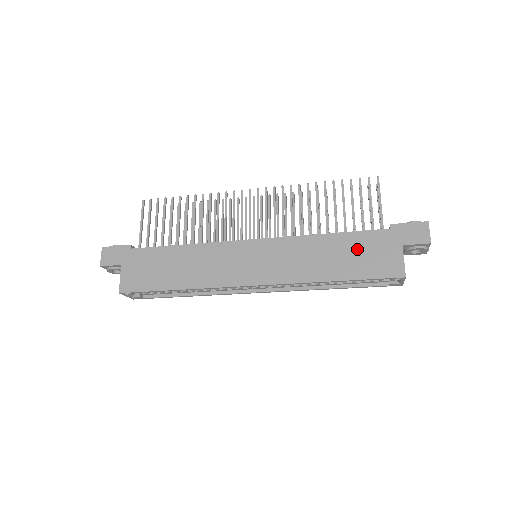
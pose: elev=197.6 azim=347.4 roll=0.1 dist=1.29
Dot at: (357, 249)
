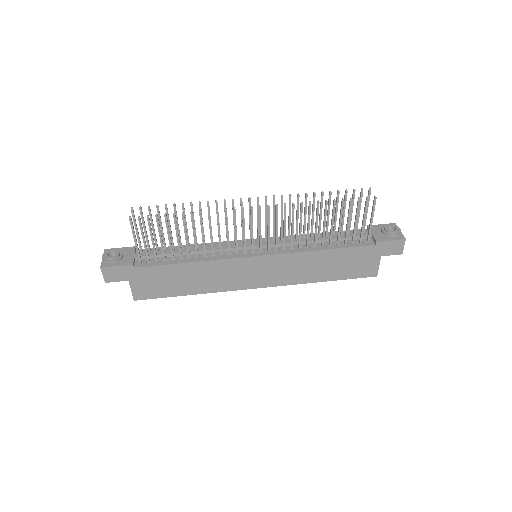
Dot at: (346, 260)
